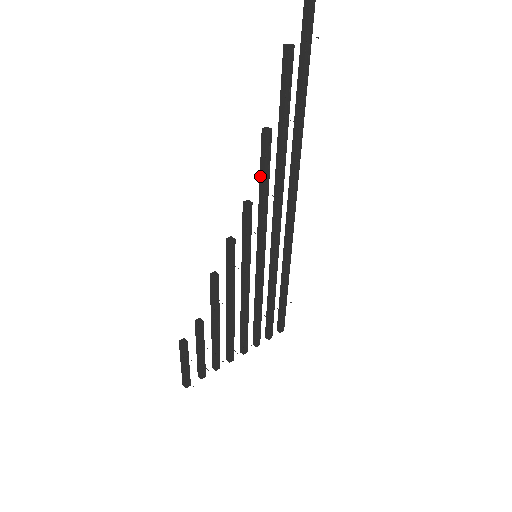
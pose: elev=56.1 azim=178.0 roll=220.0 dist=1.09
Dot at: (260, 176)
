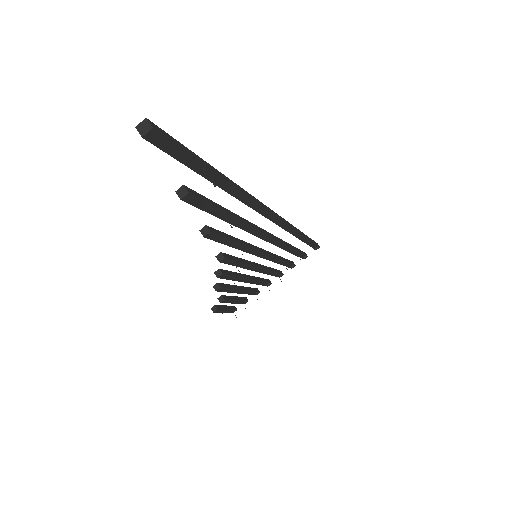
Dot at: (223, 240)
